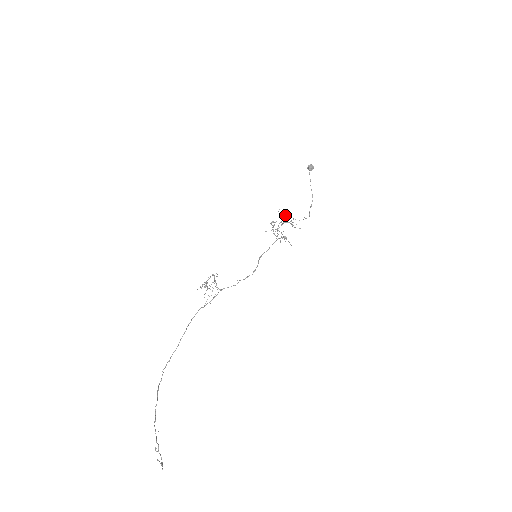
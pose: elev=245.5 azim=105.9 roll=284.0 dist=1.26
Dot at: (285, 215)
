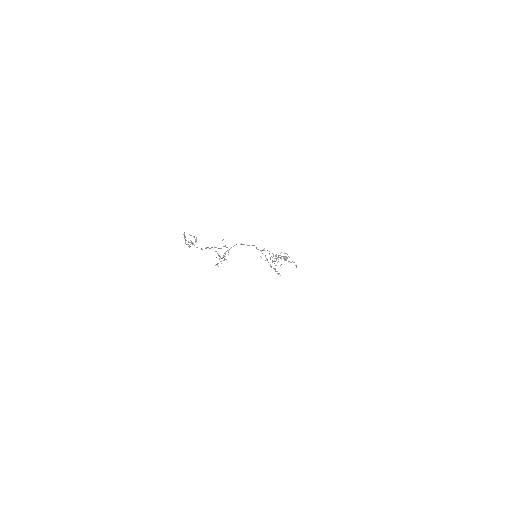
Dot at: (275, 261)
